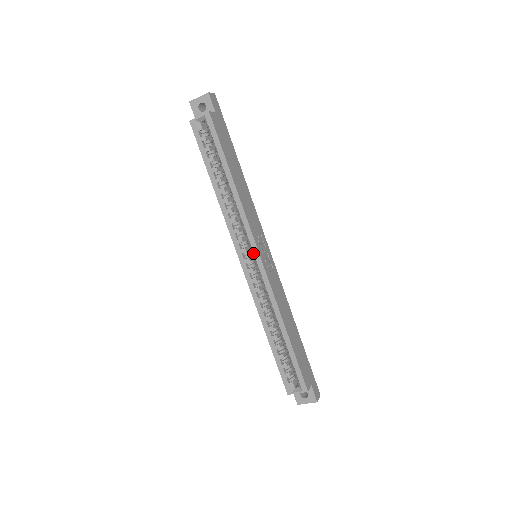
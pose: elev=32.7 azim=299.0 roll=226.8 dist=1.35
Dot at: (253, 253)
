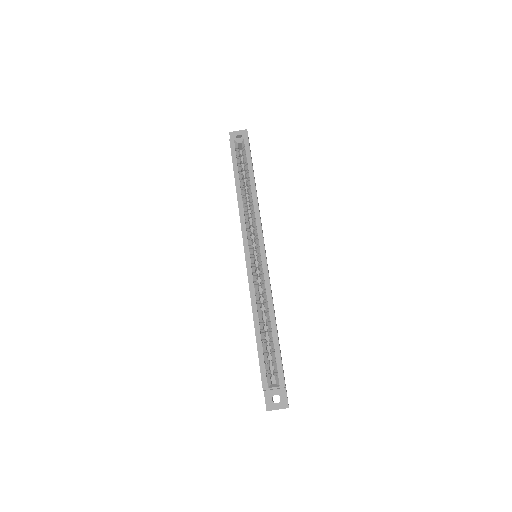
Dot at: (258, 247)
